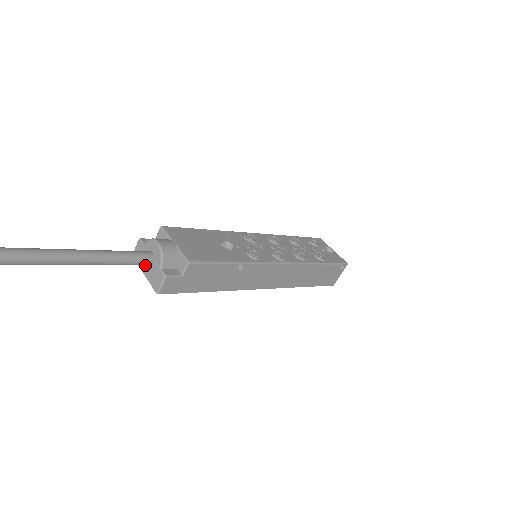
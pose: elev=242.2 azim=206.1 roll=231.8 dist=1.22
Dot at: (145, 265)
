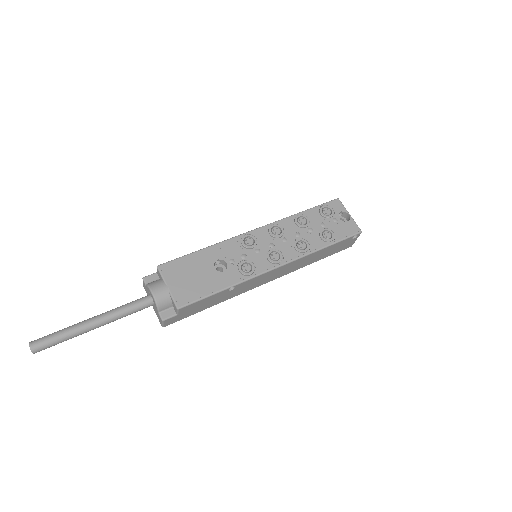
Dot at: occluded
